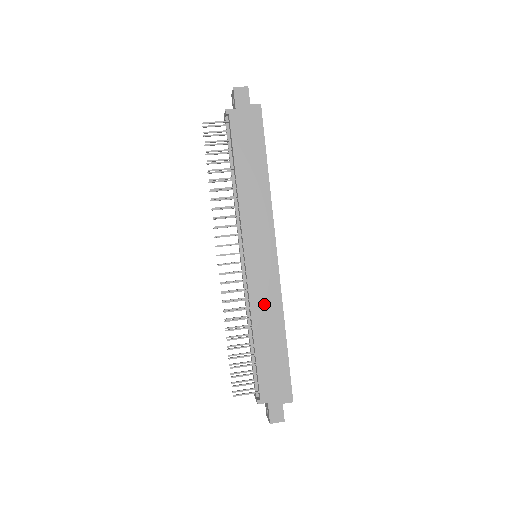
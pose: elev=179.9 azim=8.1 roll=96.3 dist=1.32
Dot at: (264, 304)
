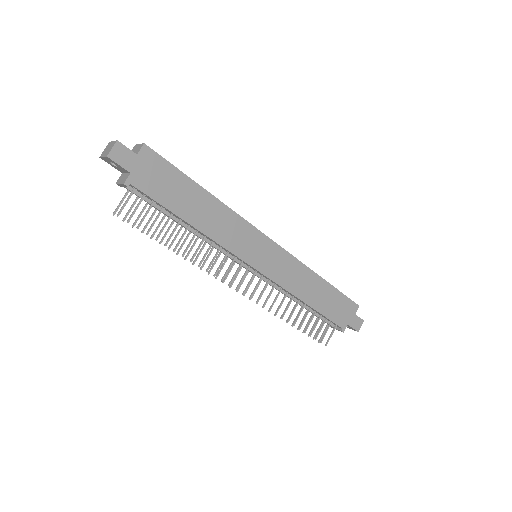
Dot at: (295, 280)
